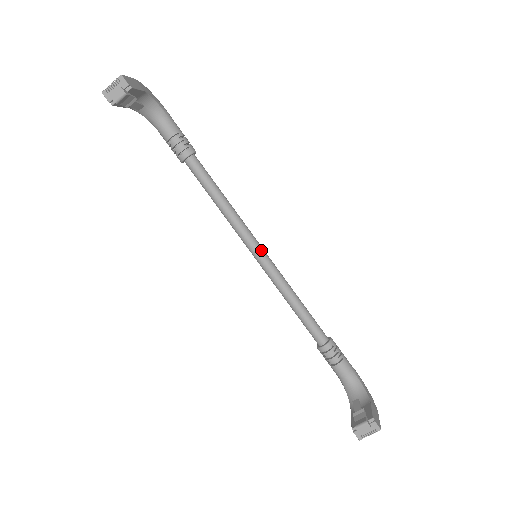
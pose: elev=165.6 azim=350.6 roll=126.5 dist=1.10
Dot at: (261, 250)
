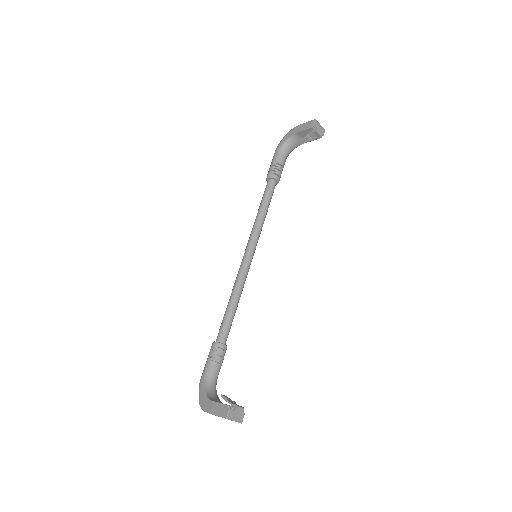
Dot at: occluded
